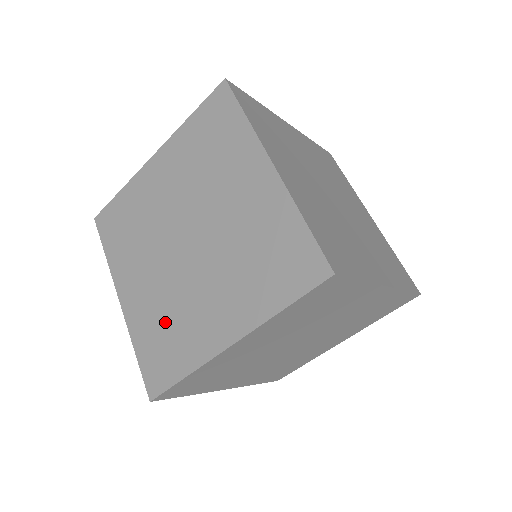
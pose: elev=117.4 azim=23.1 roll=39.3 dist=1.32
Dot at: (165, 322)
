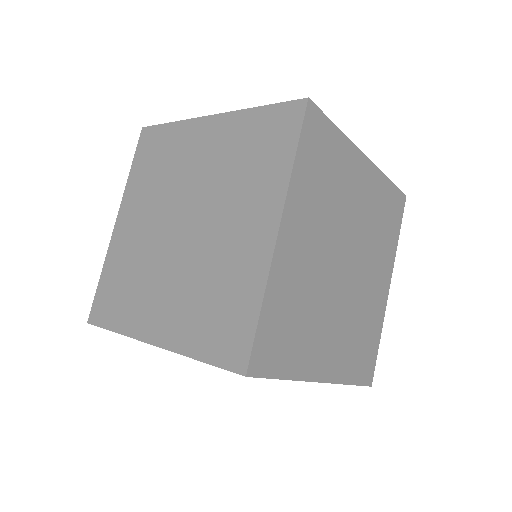
Dot at: (208, 297)
